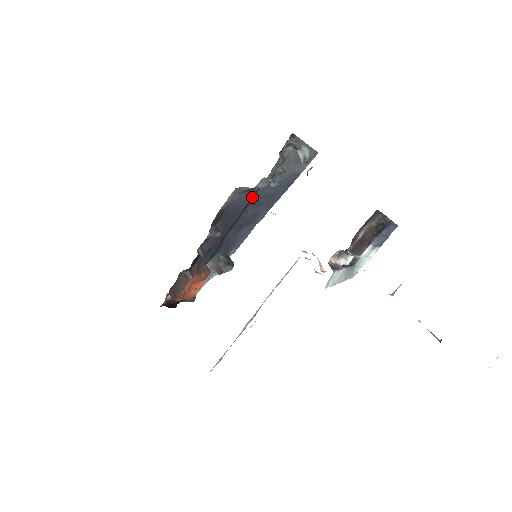
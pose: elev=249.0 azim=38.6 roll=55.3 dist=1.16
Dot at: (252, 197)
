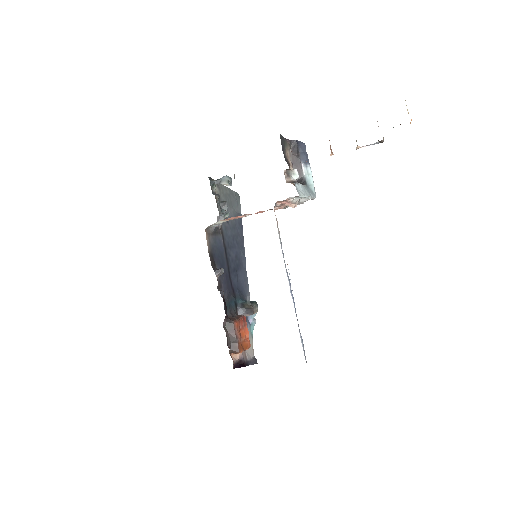
Dot at: (223, 239)
